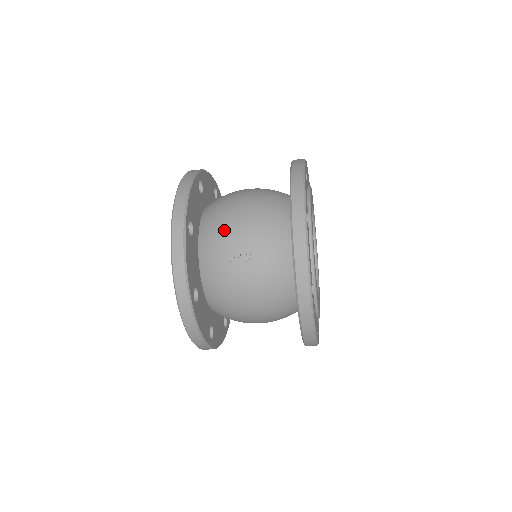
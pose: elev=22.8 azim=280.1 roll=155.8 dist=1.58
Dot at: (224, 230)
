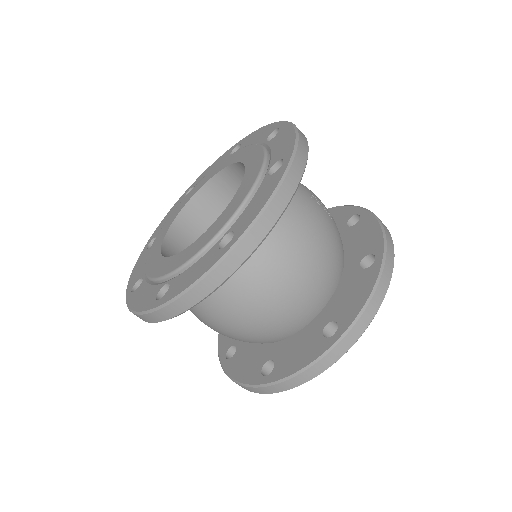
Dot at: occluded
